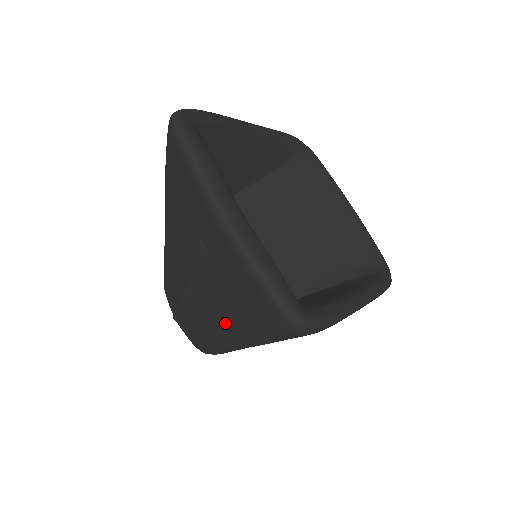
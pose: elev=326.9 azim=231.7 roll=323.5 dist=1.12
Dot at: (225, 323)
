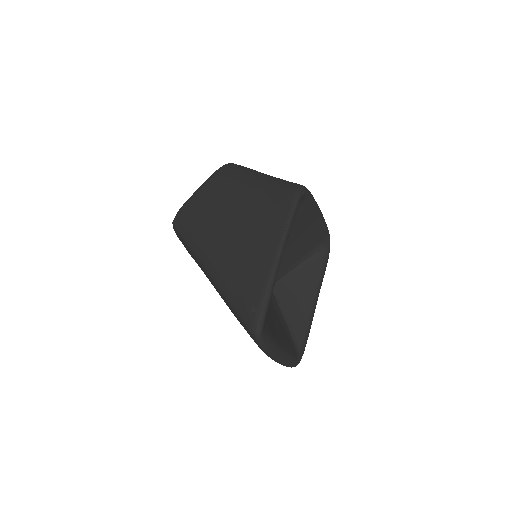
Dot at: occluded
